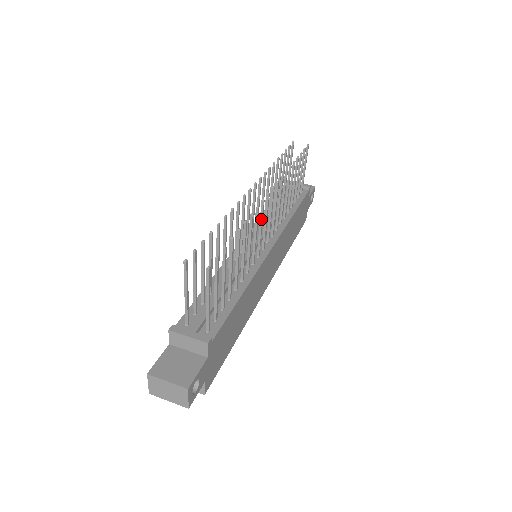
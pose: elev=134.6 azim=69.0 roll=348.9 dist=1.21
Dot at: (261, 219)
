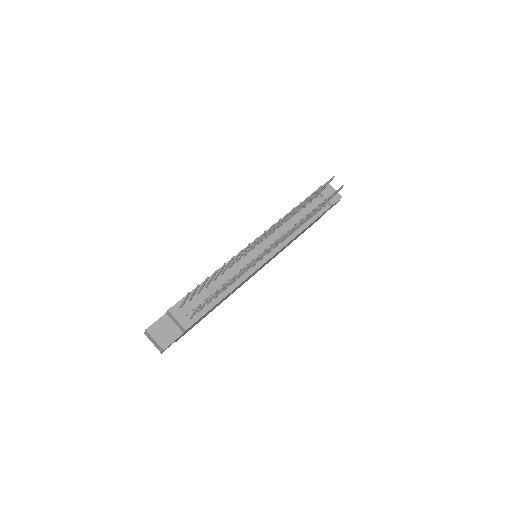
Dot at: (263, 254)
